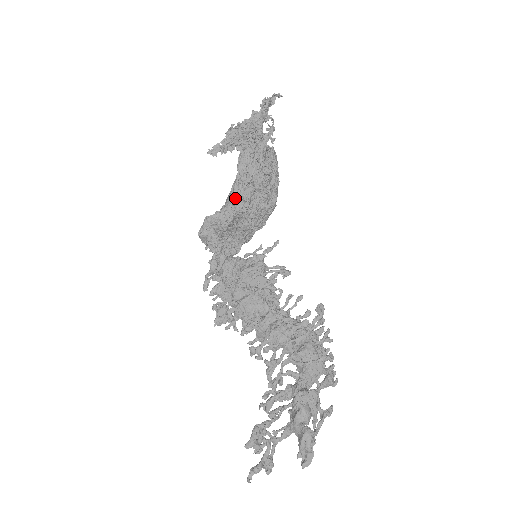
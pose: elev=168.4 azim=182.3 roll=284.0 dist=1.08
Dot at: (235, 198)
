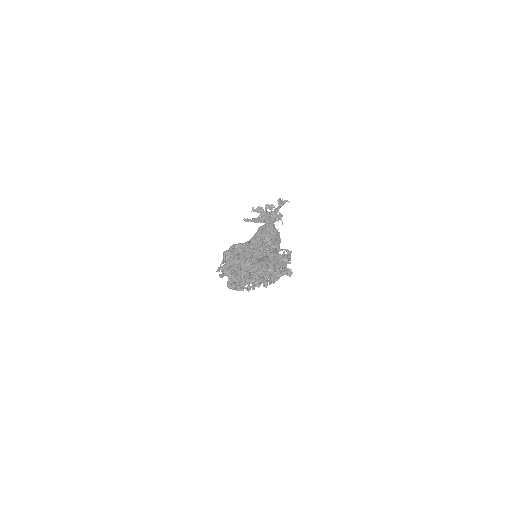
Dot at: (252, 240)
